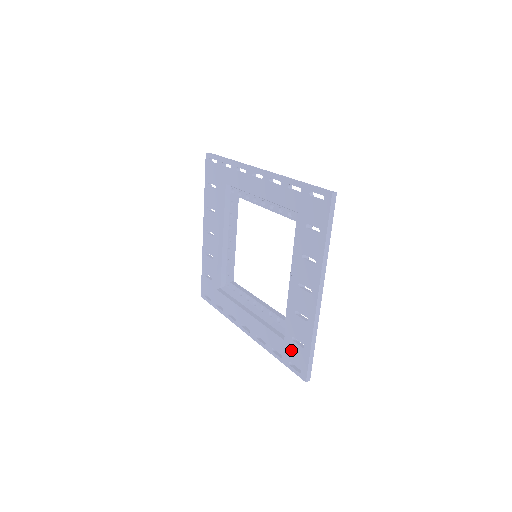
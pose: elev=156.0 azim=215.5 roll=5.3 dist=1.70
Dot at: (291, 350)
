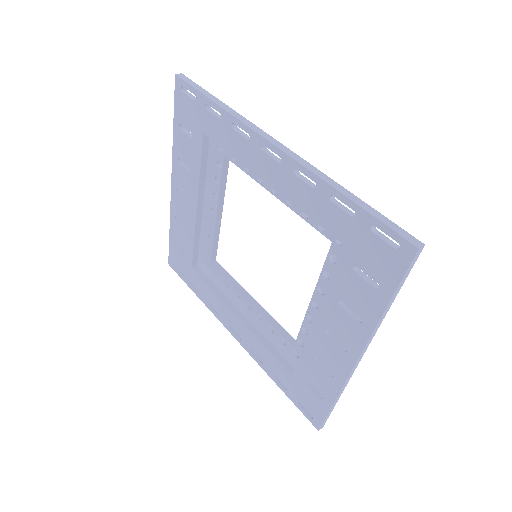
Dot at: (301, 391)
